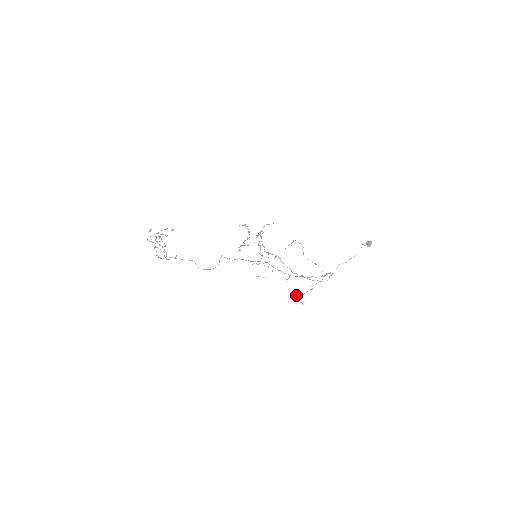
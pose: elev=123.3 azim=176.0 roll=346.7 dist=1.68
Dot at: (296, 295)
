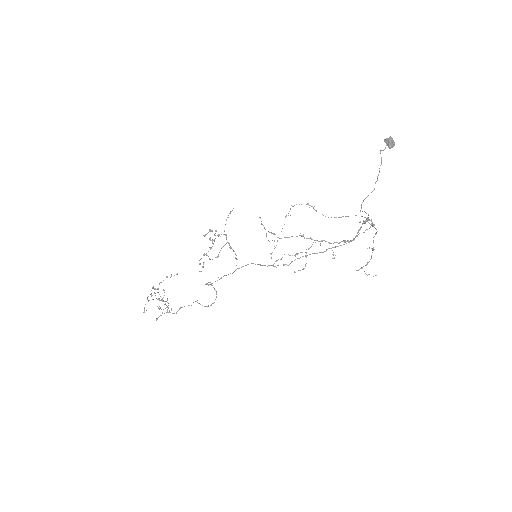
Dot at: (360, 268)
